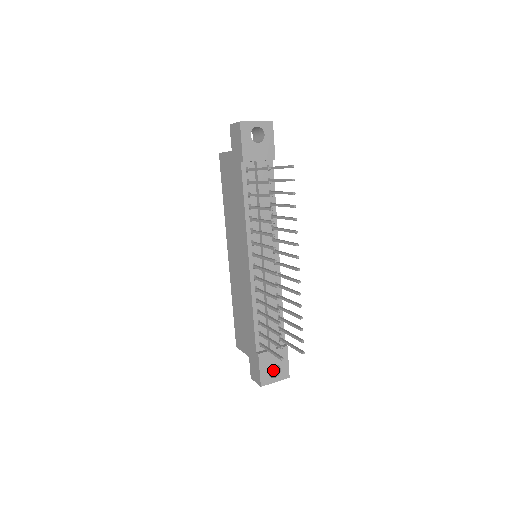
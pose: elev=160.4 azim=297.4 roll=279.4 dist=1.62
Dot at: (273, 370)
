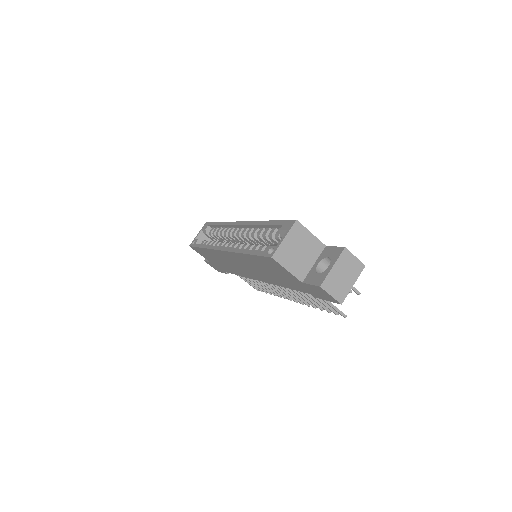
Dot at: occluded
